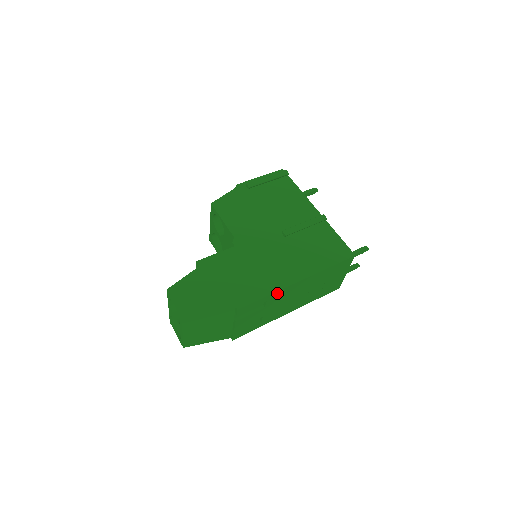
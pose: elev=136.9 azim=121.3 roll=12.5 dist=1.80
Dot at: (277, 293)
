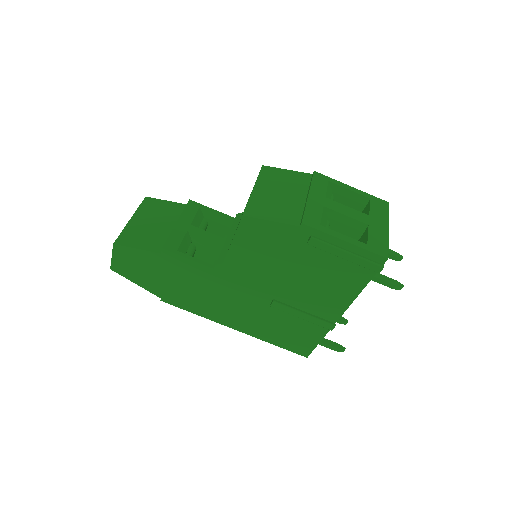
Dot at: occluded
